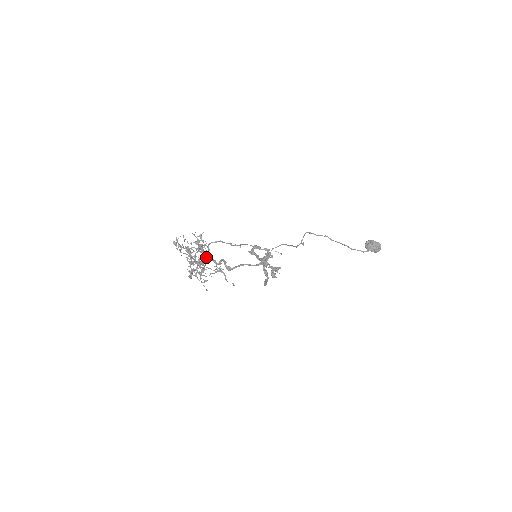
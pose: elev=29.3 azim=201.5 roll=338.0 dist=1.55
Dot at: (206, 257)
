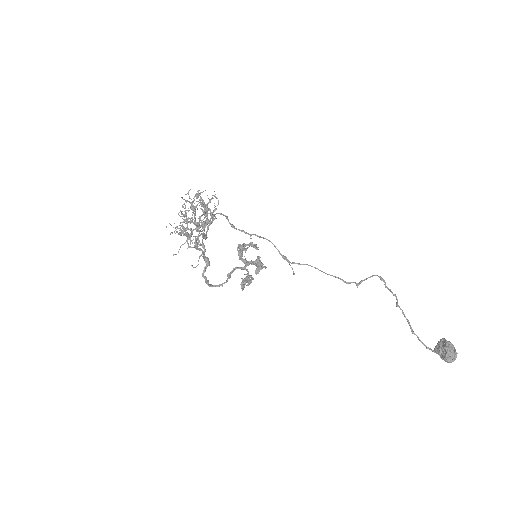
Dot at: (202, 224)
